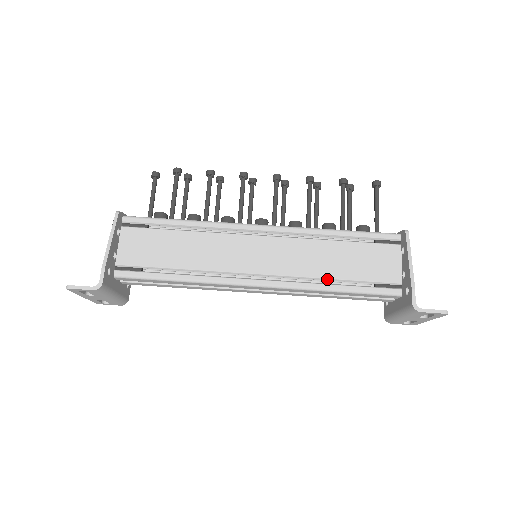
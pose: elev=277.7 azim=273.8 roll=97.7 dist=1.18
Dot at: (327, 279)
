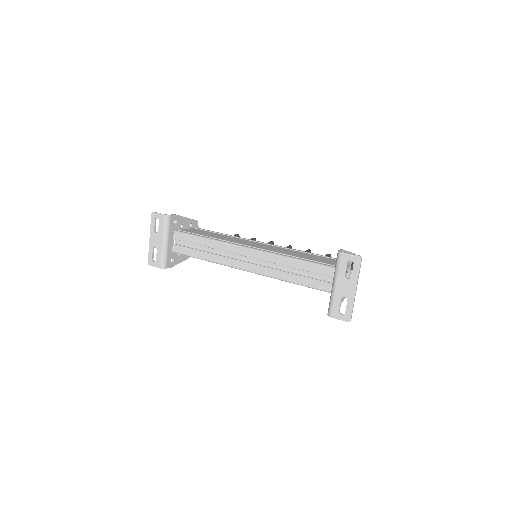
Dot at: (292, 256)
